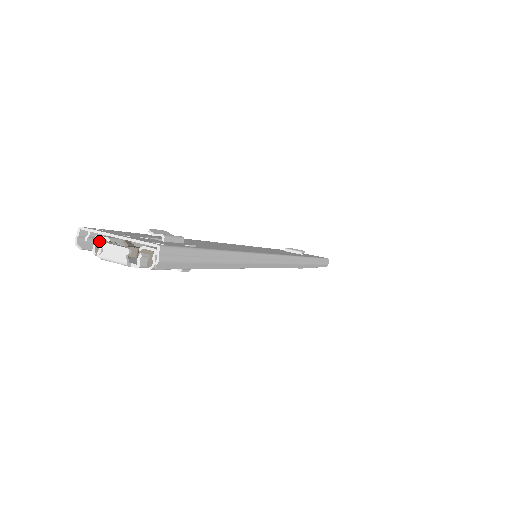
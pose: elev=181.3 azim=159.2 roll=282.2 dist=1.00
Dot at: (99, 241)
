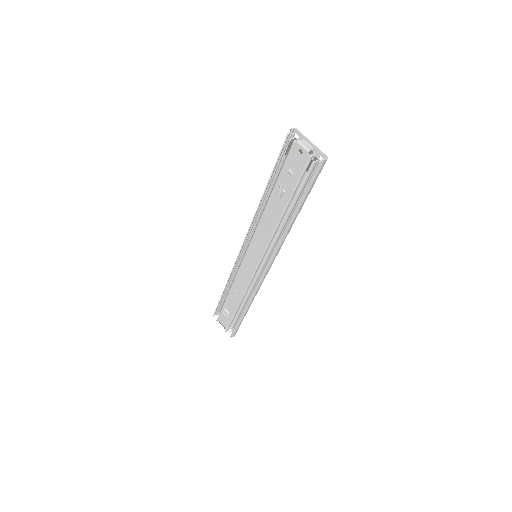
Dot at: (295, 139)
